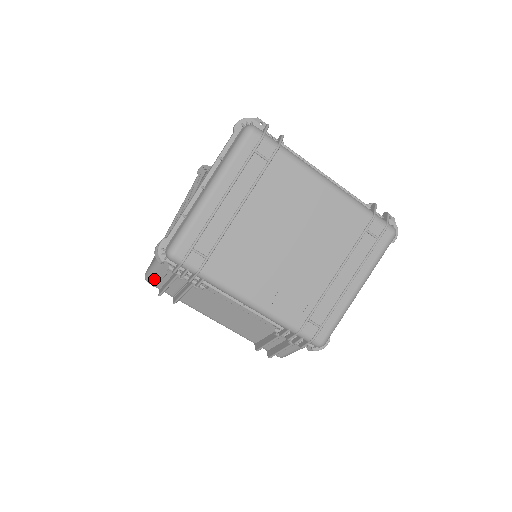
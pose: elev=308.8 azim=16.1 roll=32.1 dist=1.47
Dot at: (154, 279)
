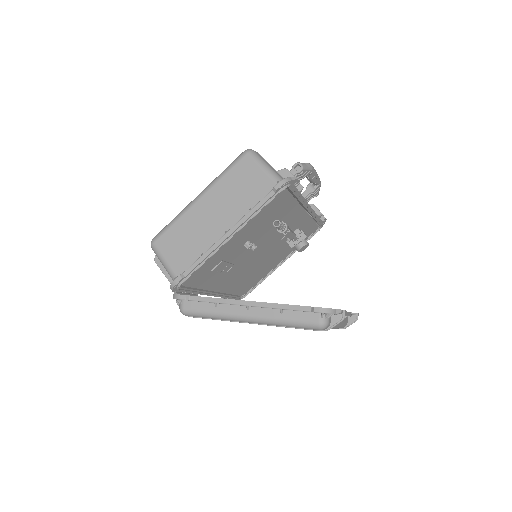
Dot at: occluded
